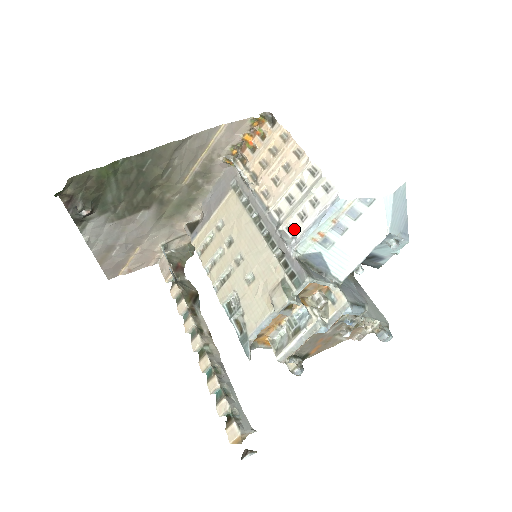
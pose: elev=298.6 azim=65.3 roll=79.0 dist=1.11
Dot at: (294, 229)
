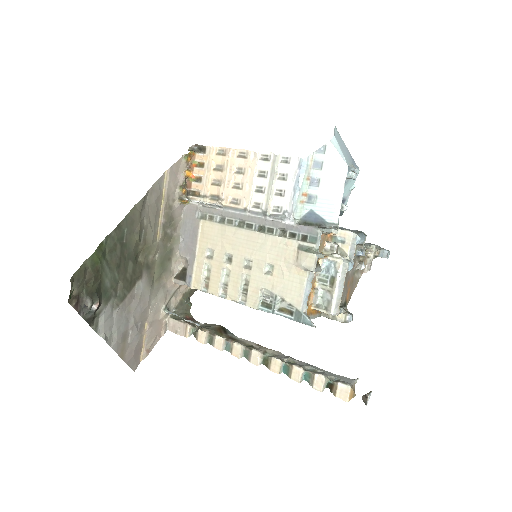
Dot at: (280, 207)
